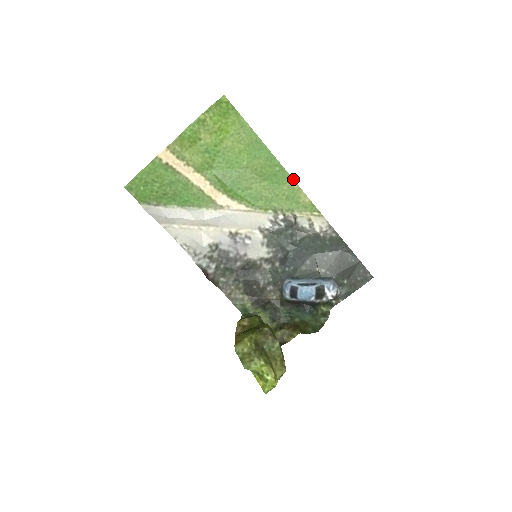
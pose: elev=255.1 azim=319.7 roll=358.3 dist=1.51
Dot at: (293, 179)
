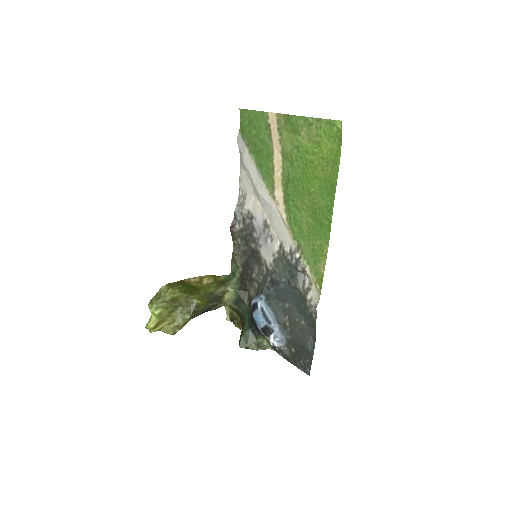
Dot at: occluded
